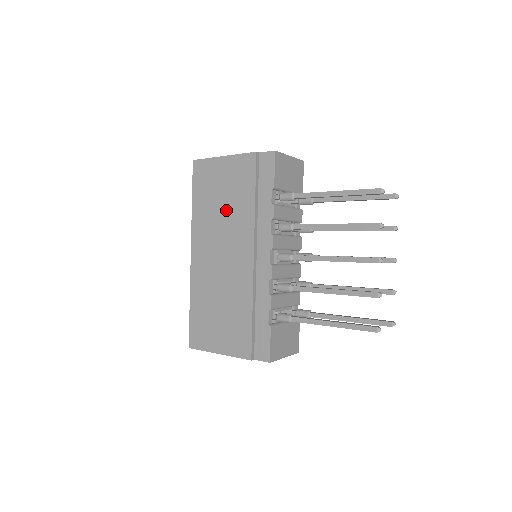
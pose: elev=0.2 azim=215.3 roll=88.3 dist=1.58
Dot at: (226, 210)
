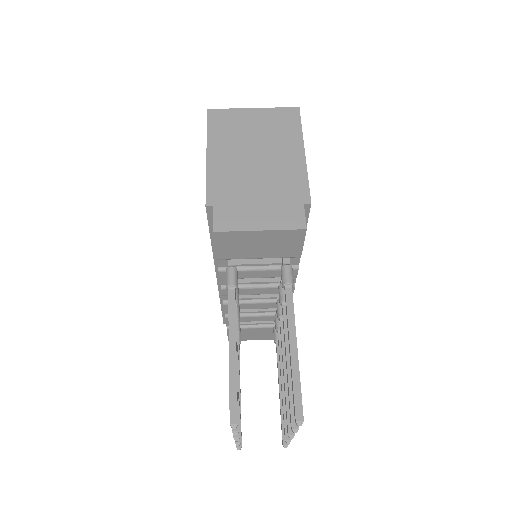
Dot at: occluded
